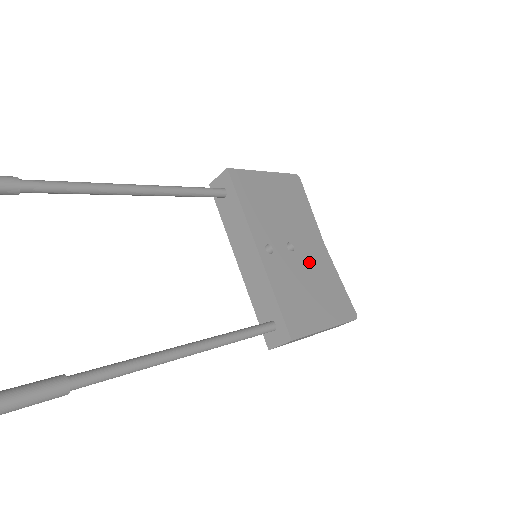
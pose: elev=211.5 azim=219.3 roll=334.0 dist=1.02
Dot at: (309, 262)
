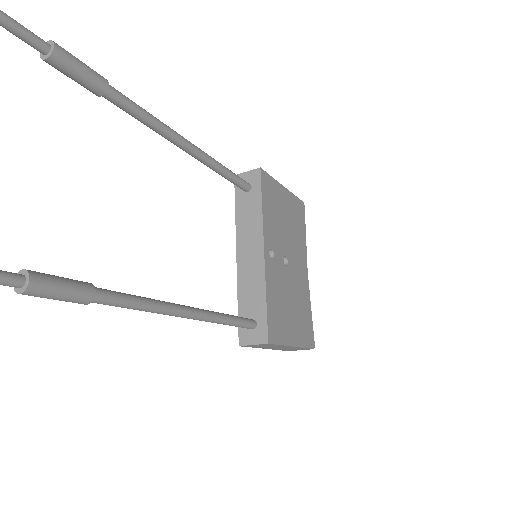
Dot at: (295, 281)
